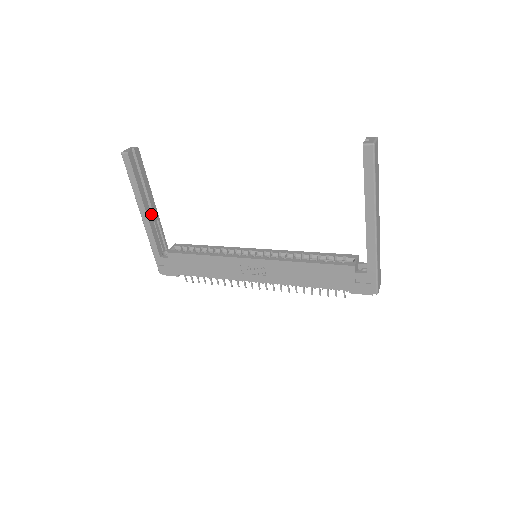
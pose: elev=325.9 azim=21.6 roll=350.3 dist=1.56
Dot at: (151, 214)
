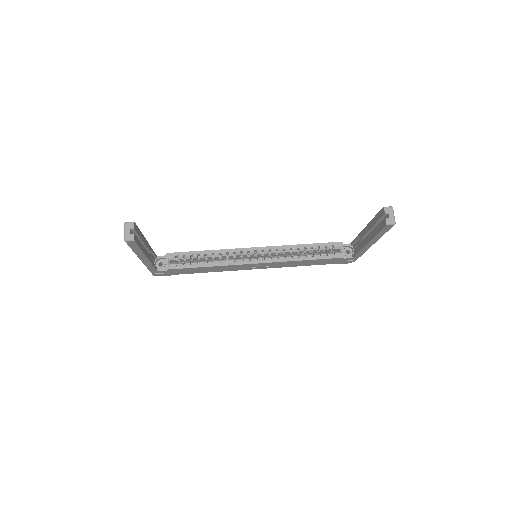
Dot at: (149, 254)
